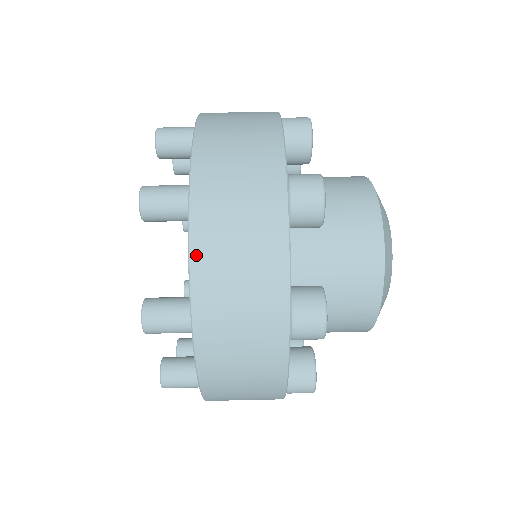
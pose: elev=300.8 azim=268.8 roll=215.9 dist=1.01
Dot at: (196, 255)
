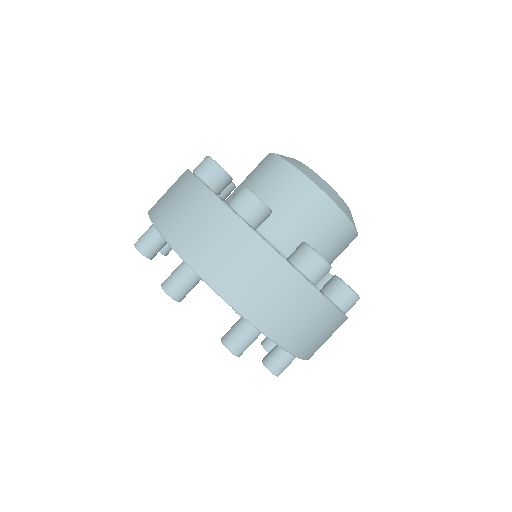
Dot at: (293, 350)
